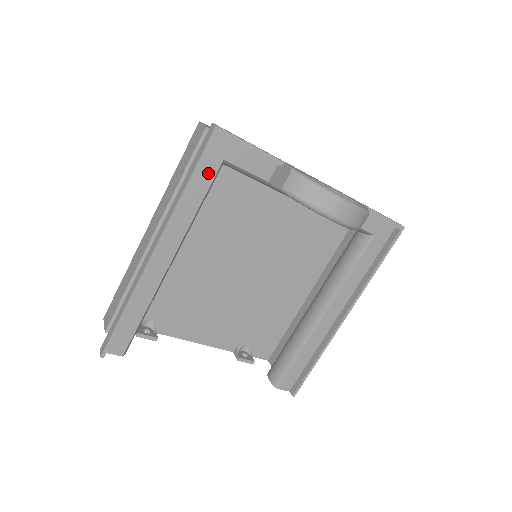
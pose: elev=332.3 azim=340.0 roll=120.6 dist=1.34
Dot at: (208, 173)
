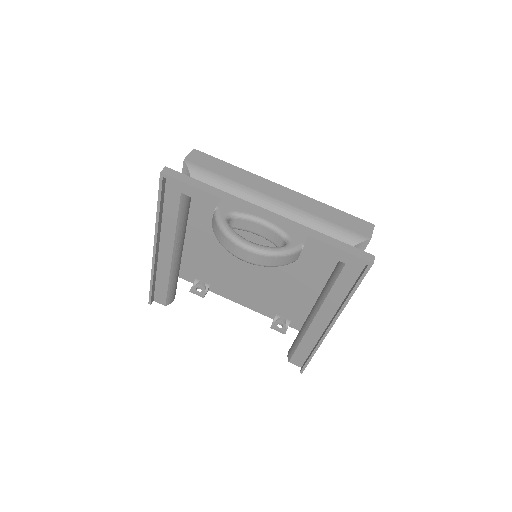
Dot at: (174, 201)
